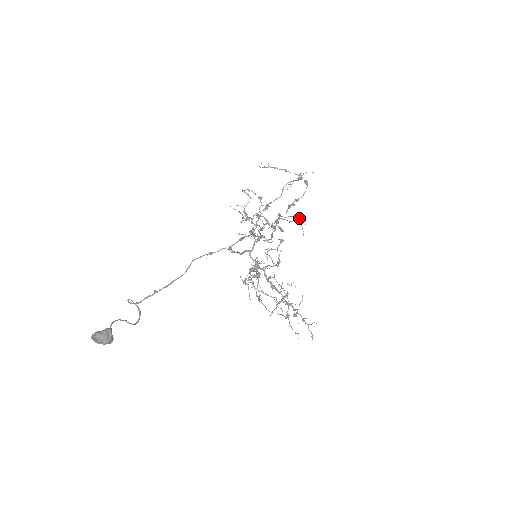
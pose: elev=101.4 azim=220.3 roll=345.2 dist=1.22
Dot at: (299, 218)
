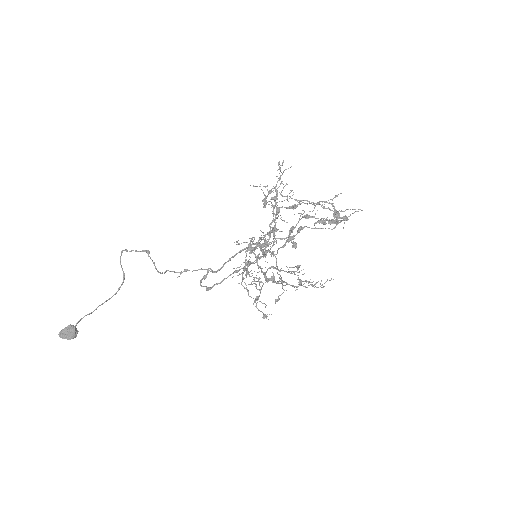
Dot at: occluded
